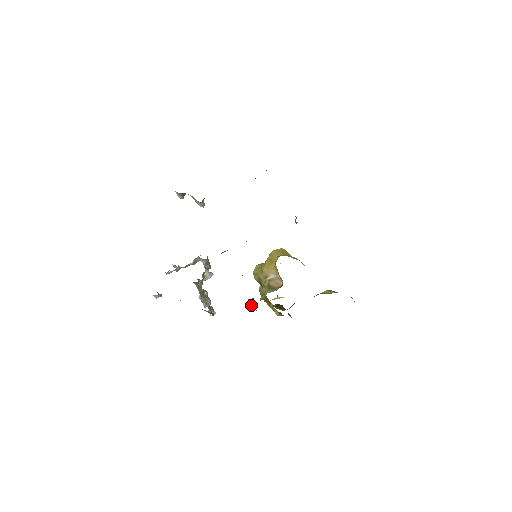
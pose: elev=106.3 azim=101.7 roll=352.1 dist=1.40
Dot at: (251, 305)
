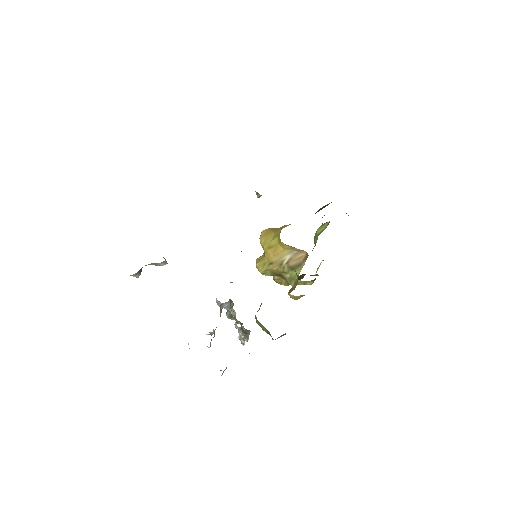
Dot at: (295, 297)
